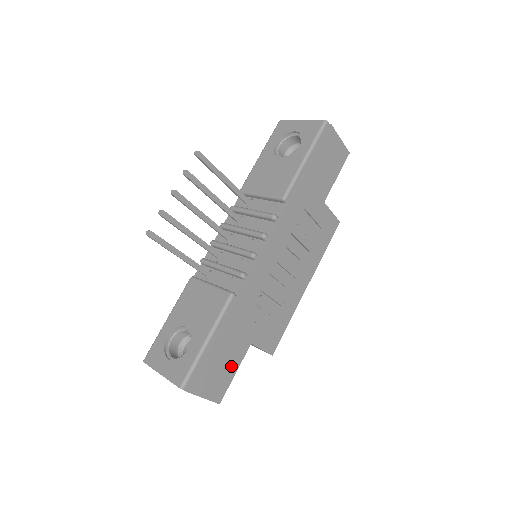
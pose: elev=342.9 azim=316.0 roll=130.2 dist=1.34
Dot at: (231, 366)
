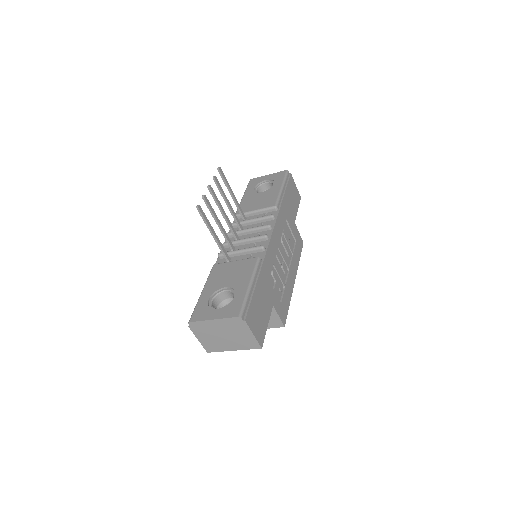
Dot at: (265, 317)
